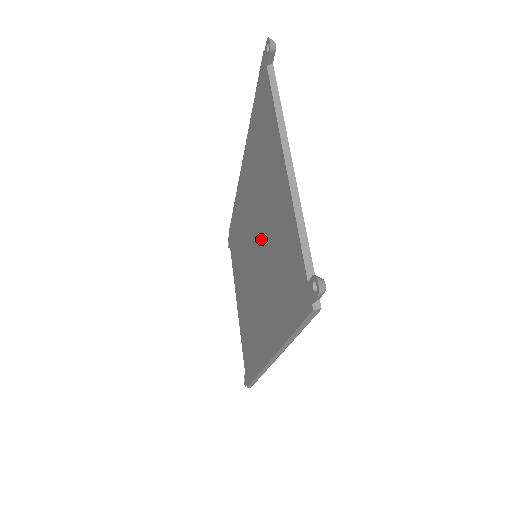
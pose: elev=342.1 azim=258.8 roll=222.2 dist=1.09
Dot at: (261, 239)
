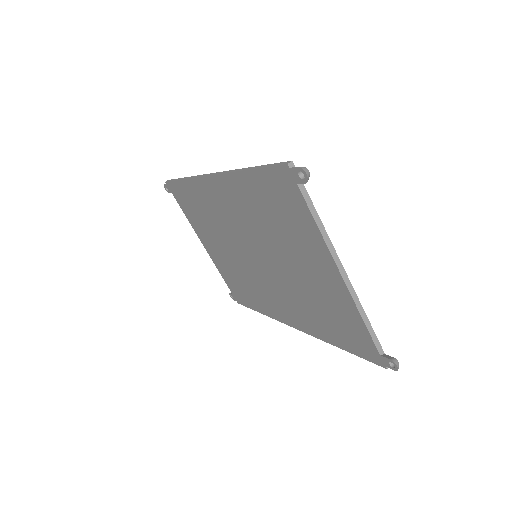
Dot at: (277, 266)
